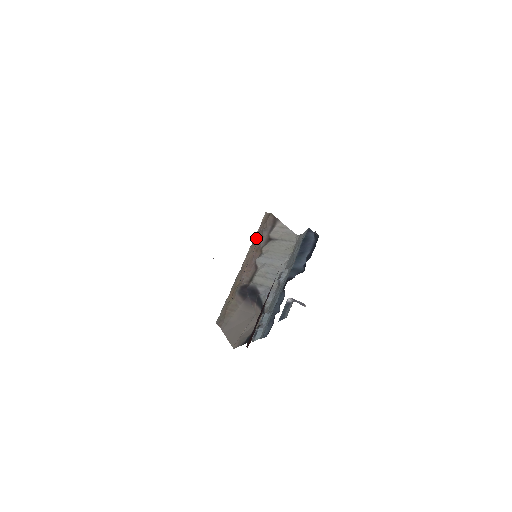
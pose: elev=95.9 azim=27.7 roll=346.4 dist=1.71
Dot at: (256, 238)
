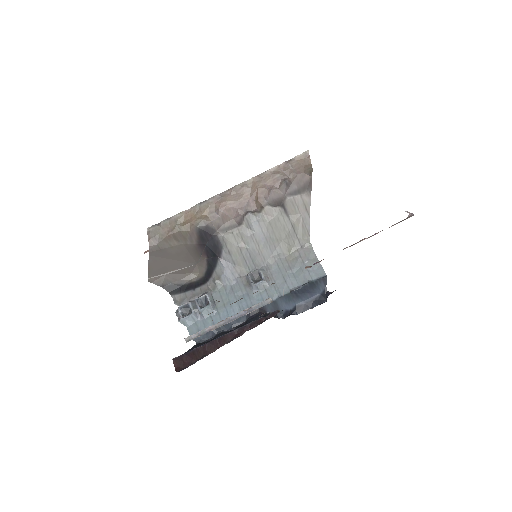
Dot at: (270, 177)
